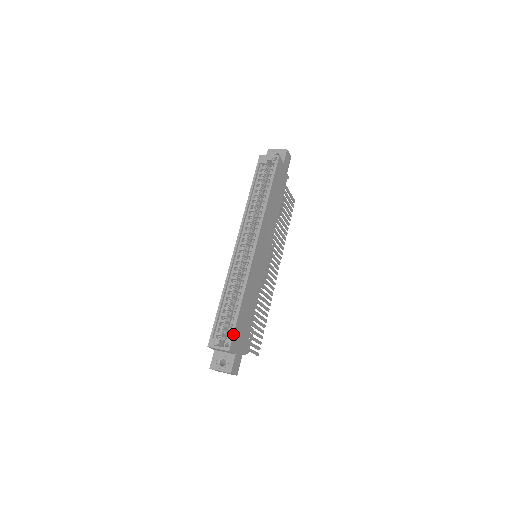
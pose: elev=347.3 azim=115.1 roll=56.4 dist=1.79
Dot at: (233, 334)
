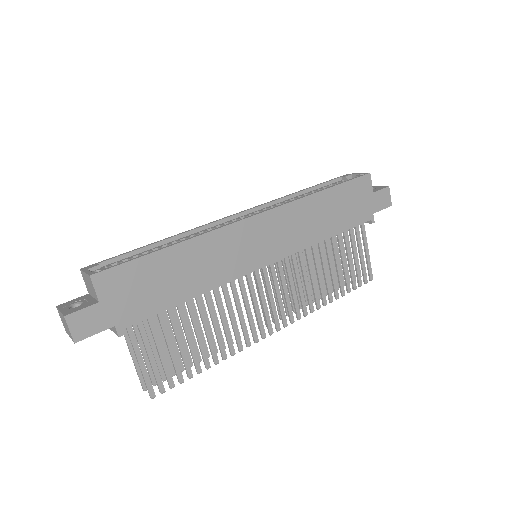
Dot at: (119, 264)
